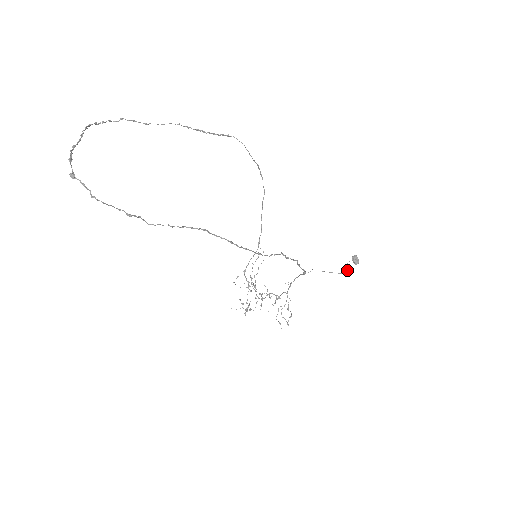
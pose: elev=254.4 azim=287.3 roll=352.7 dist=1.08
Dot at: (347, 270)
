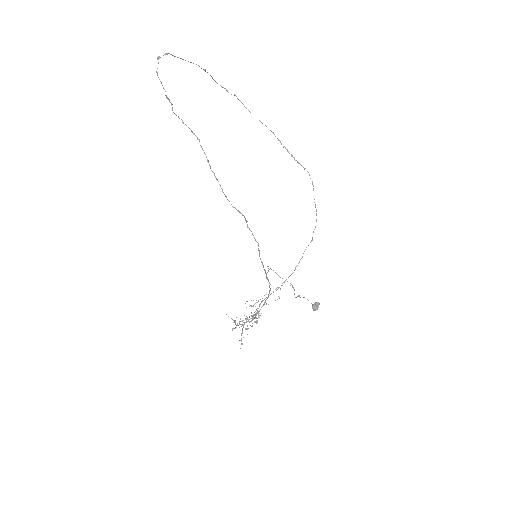
Dot at: (296, 297)
